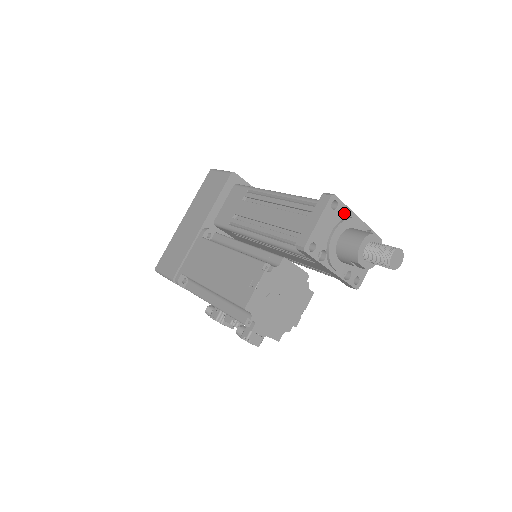
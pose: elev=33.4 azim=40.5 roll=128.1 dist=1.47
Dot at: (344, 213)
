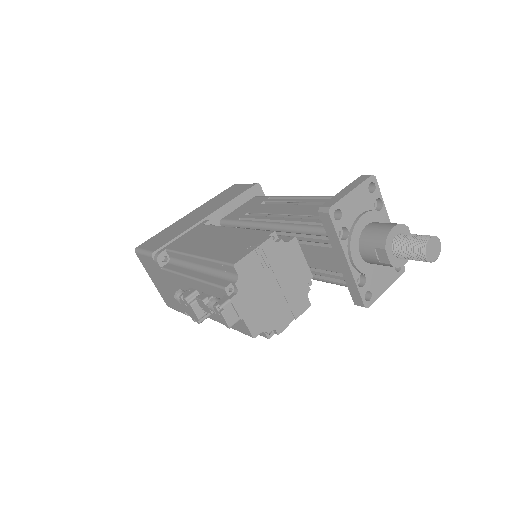
Dot at: (377, 209)
